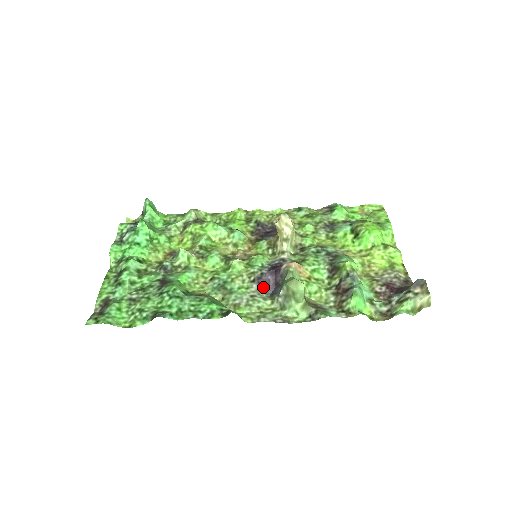
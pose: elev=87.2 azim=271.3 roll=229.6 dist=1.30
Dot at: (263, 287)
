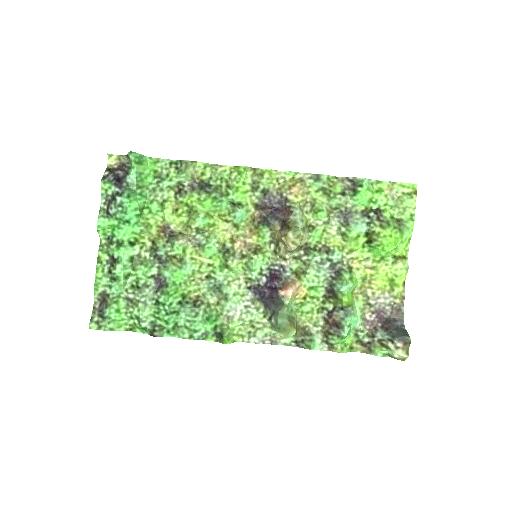
Dot at: (258, 296)
